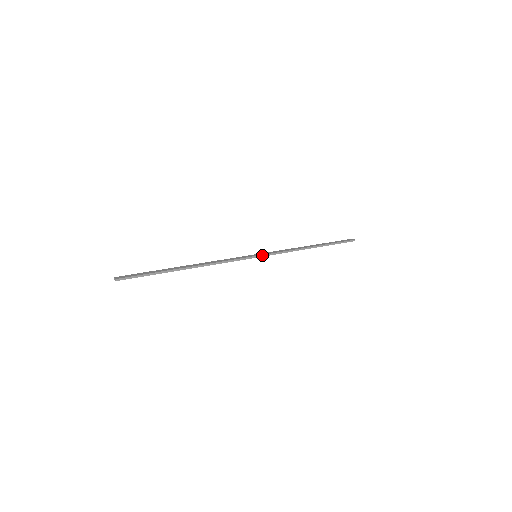
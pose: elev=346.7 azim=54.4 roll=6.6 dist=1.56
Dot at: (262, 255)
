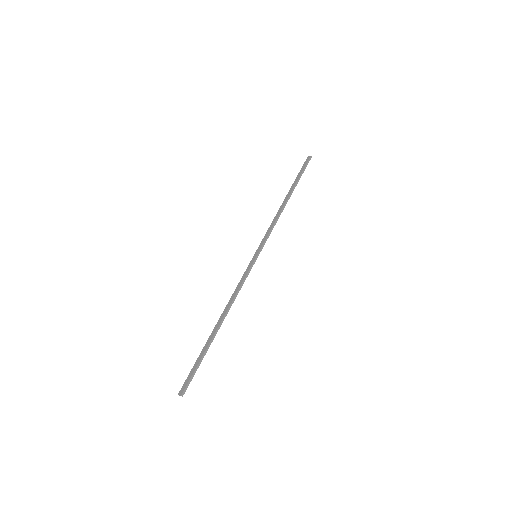
Dot at: (260, 250)
